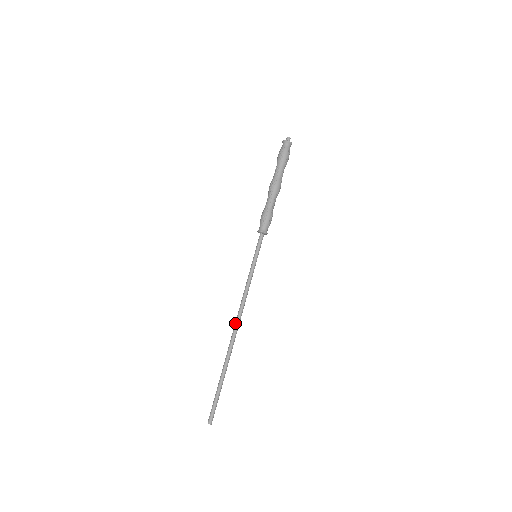
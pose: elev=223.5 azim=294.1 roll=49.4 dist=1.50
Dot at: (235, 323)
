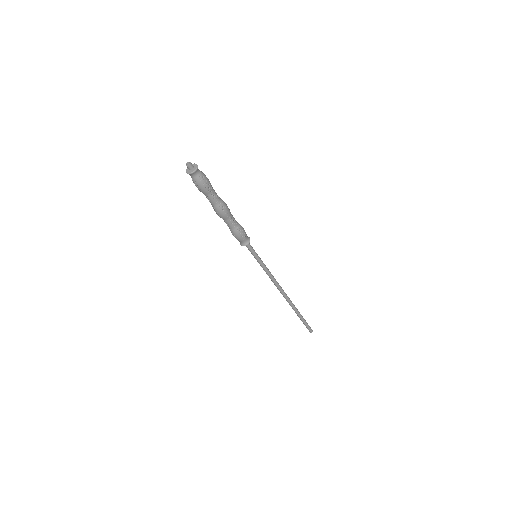
Dot at: occluded
